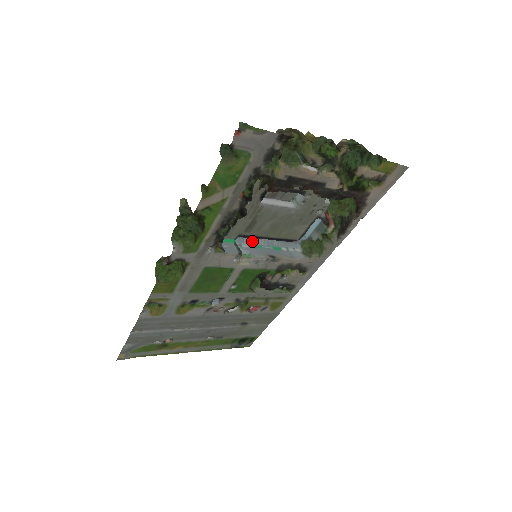
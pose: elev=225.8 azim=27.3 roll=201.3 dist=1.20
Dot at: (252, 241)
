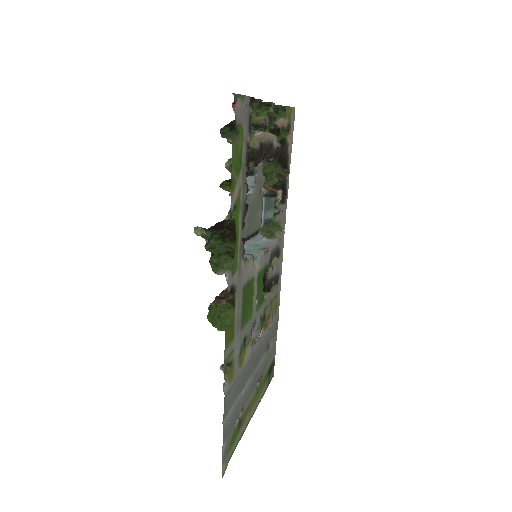
Dot at: occluded
